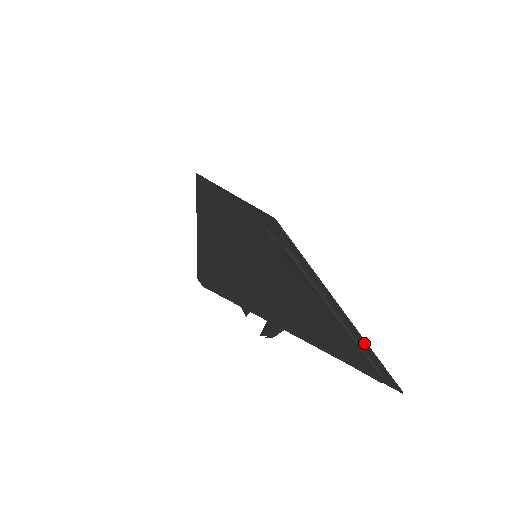
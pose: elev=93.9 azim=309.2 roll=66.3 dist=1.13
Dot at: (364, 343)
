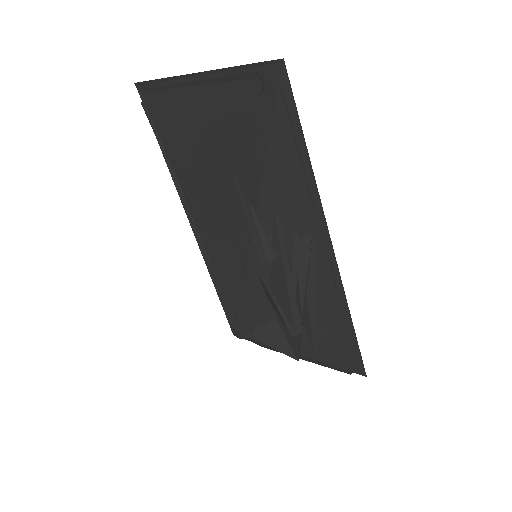
Dot at: (226, 71)
